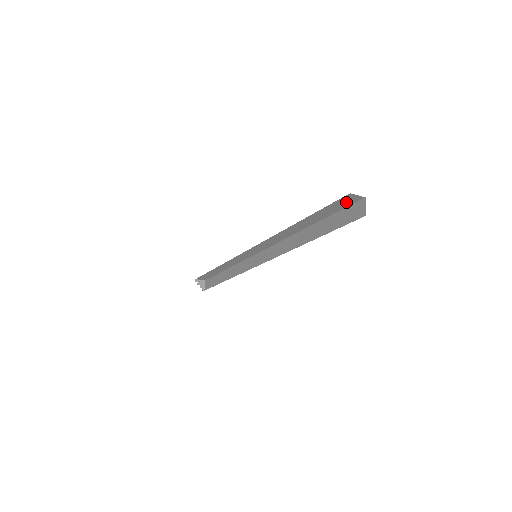
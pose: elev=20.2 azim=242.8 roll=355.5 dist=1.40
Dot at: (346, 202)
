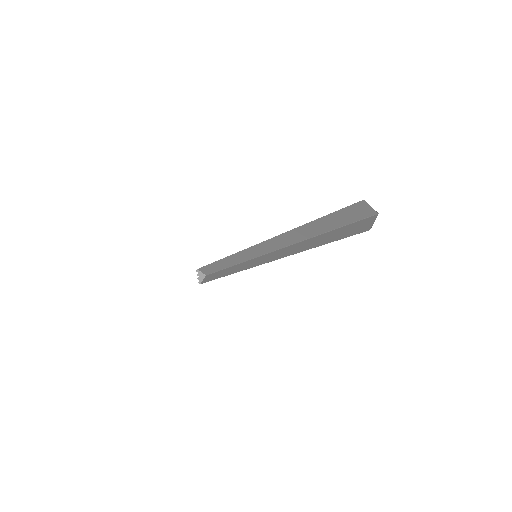
Dot at: (358, 213)
